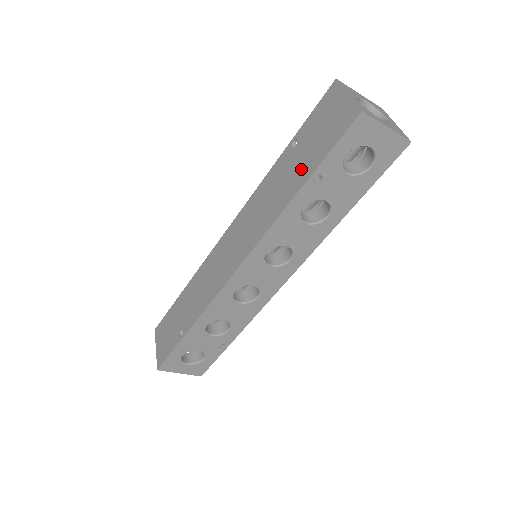
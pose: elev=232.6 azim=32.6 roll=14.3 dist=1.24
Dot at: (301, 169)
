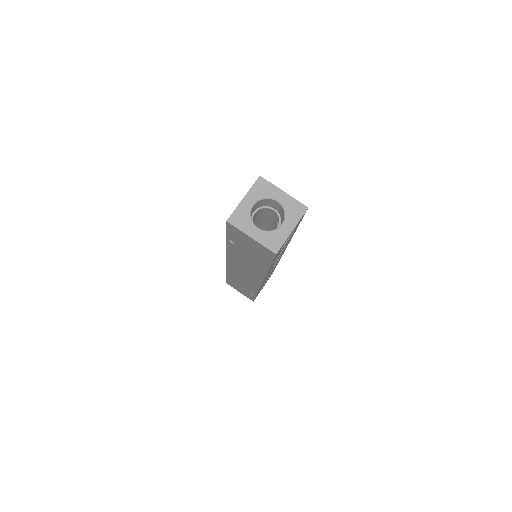
Dot at: (257, 261)
